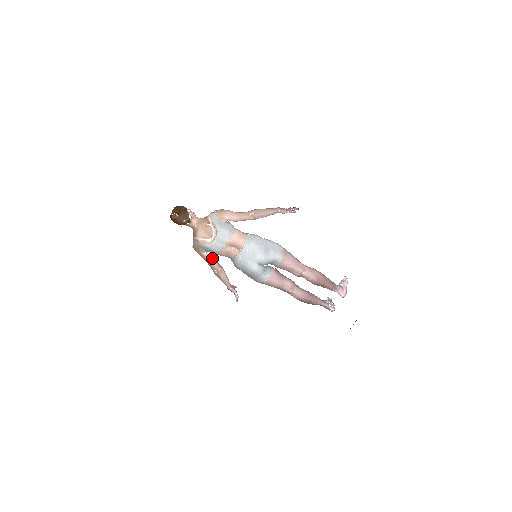
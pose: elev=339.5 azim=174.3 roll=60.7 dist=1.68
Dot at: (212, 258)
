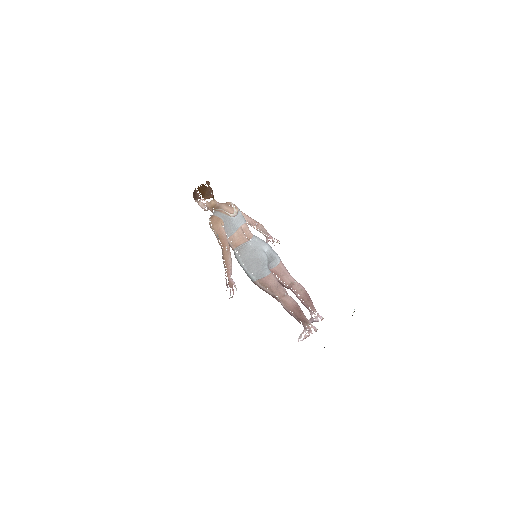
Dot at: (226, 235)
